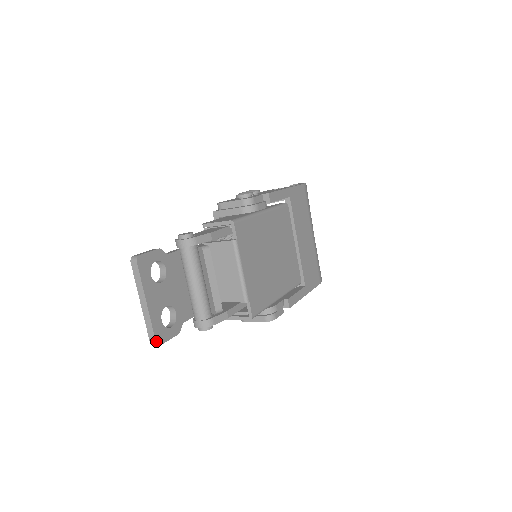
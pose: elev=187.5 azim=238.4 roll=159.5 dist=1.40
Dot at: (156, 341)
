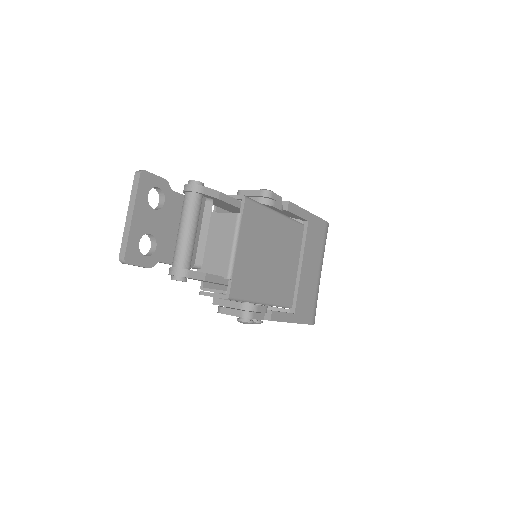
Dot at: (125, 257)
